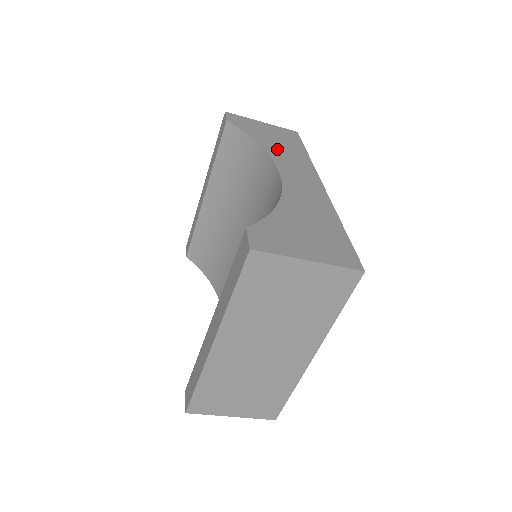
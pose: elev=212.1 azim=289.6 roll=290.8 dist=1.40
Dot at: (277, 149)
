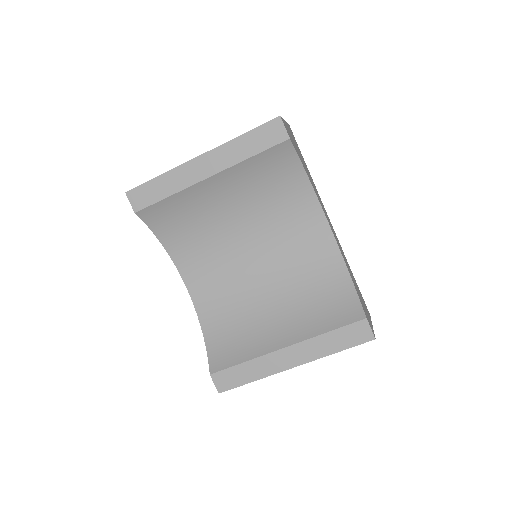
Dot at: (310, 178)
